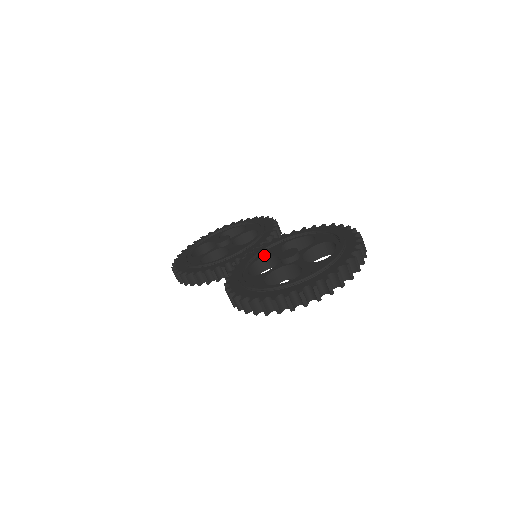
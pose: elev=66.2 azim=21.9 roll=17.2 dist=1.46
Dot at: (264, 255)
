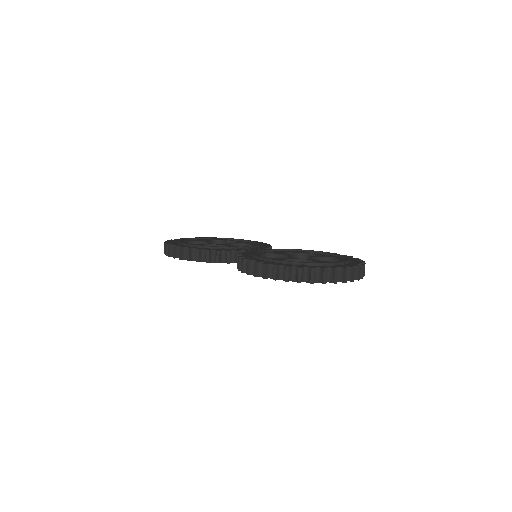
Dot at: (271, 252)
